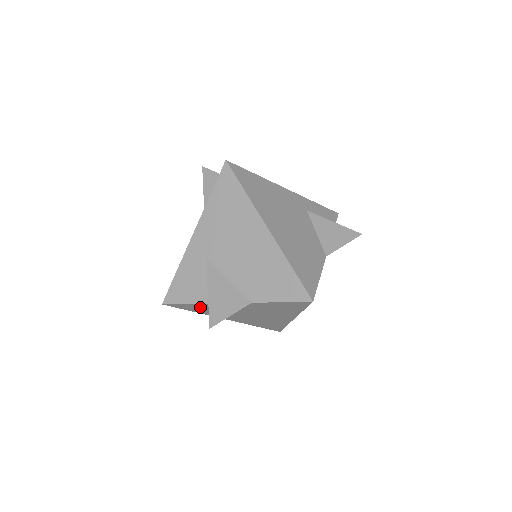
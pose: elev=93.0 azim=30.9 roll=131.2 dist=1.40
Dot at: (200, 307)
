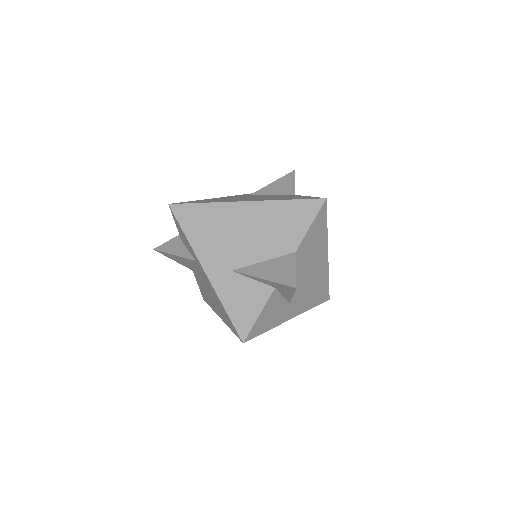
Dot at: (269, 312)
